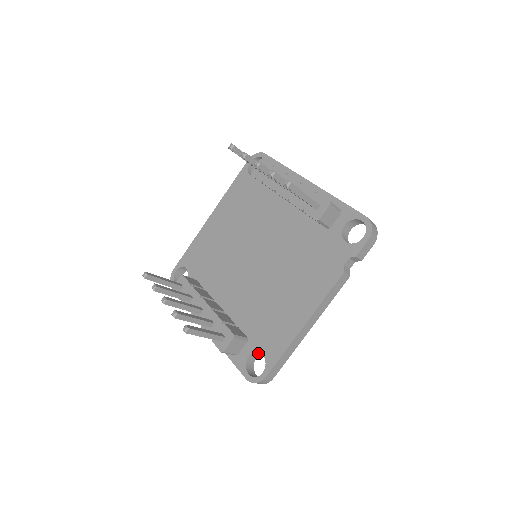
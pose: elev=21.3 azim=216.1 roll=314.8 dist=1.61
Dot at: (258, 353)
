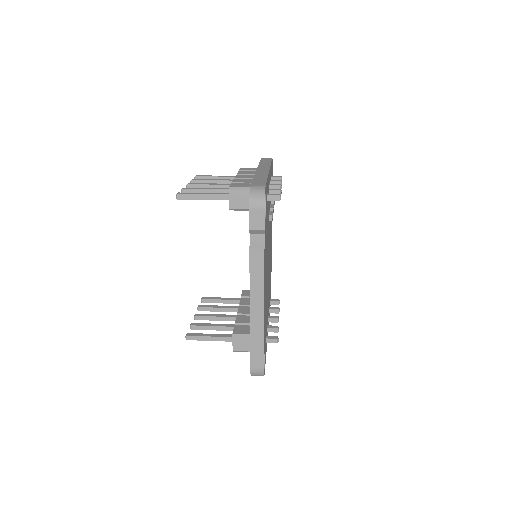
Dot at: occluded
